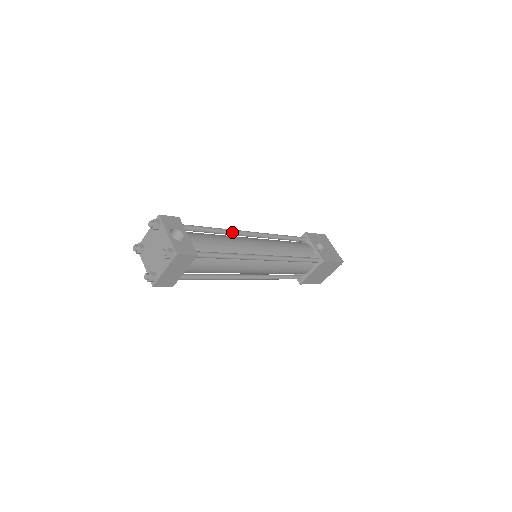
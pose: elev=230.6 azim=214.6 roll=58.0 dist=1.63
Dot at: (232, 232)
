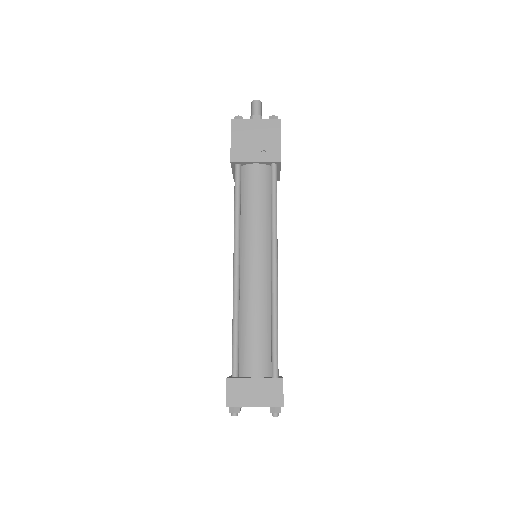
Dot at: (277, 299)
